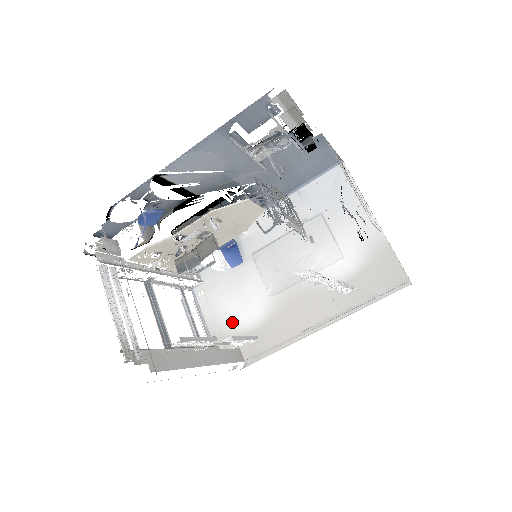
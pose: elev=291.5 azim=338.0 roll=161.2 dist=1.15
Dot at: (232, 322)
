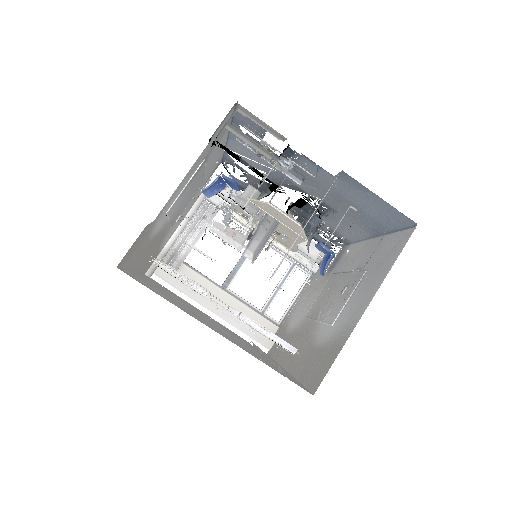
Dot at: (292, 317)
